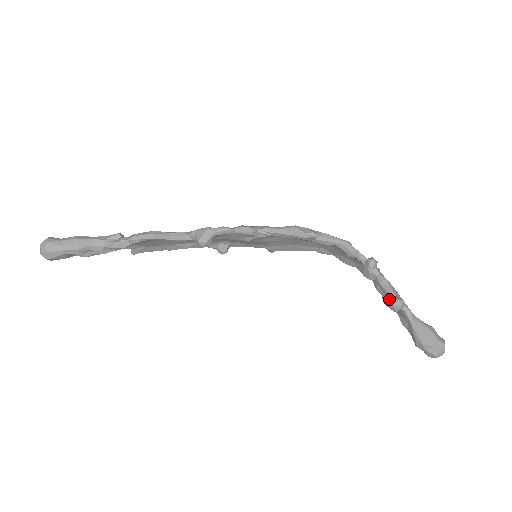
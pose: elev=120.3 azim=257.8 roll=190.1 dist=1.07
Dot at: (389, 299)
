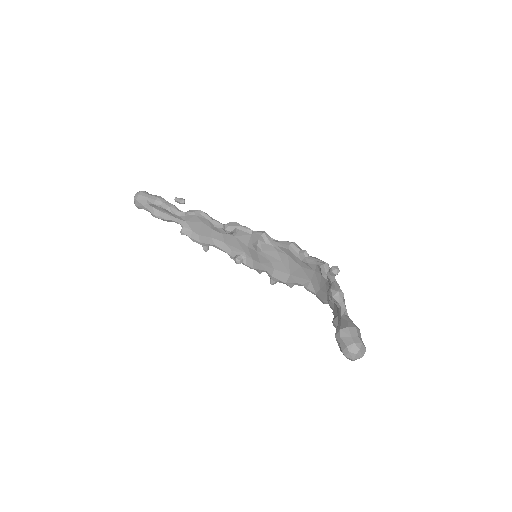
Dot at: occluded
